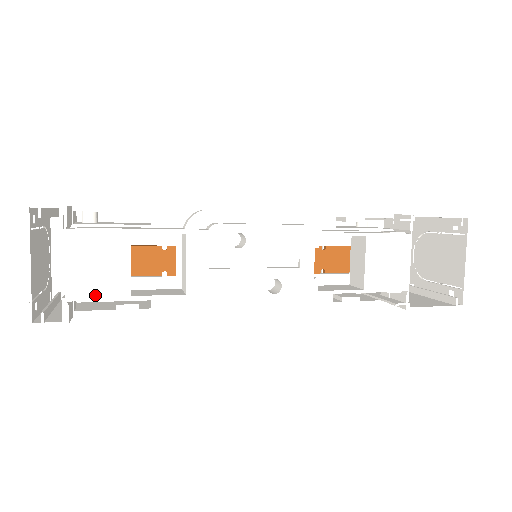
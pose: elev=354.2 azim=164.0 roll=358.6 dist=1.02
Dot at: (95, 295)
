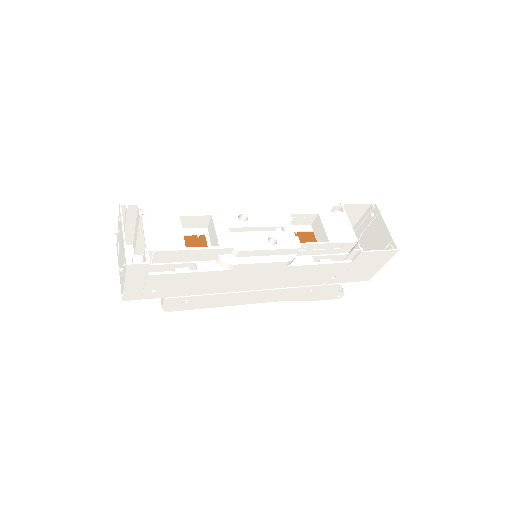
Dot at: (164, 247)
